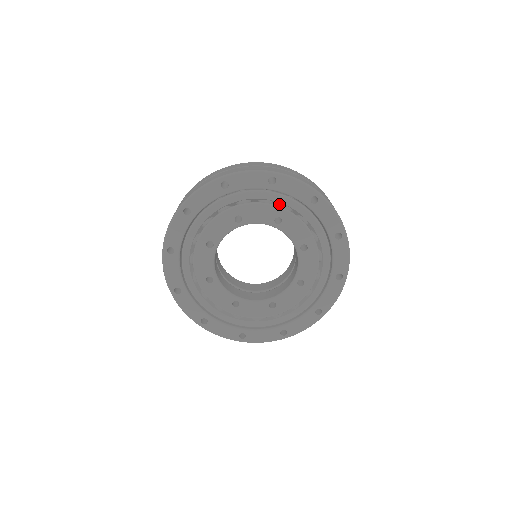
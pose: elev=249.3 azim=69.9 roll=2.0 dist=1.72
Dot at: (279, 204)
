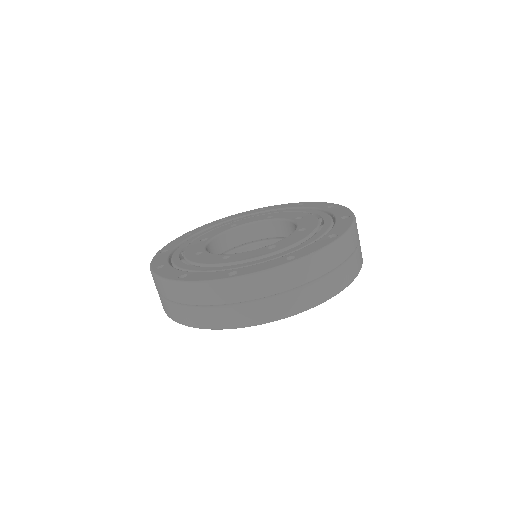
Dot at: occluded
